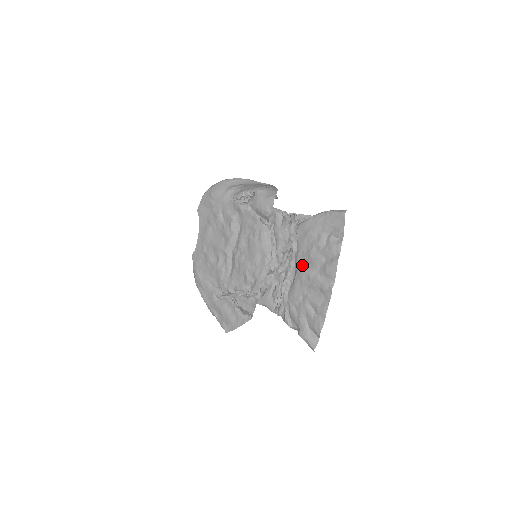
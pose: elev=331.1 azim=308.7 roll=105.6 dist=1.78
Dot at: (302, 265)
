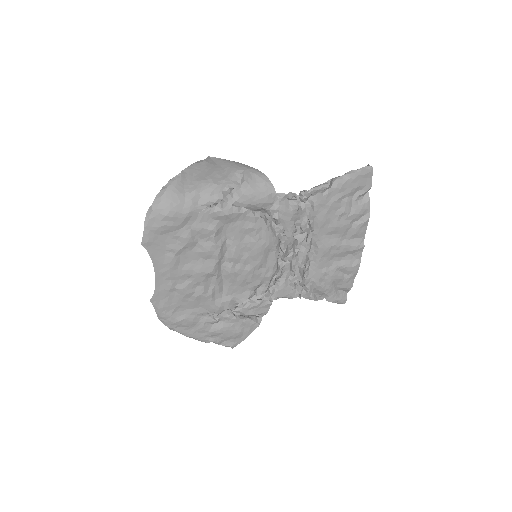
Dot at: (326, 240)
